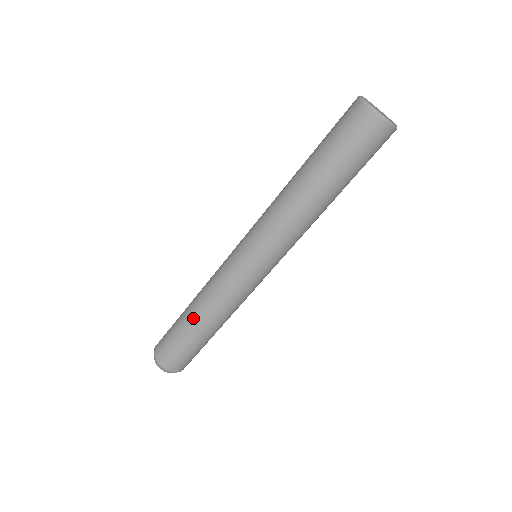
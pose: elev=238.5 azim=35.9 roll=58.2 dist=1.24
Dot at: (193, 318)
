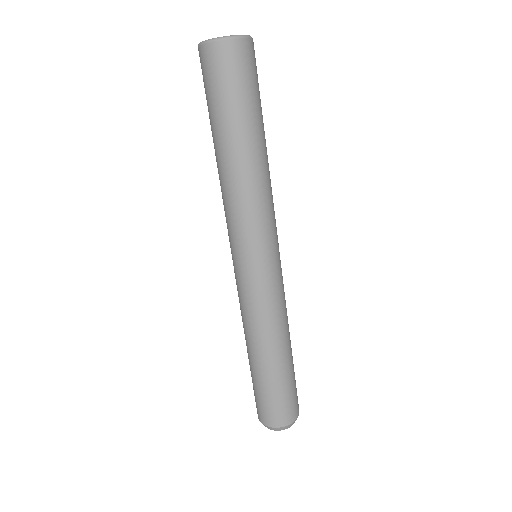
Dot at: (262, 359)
